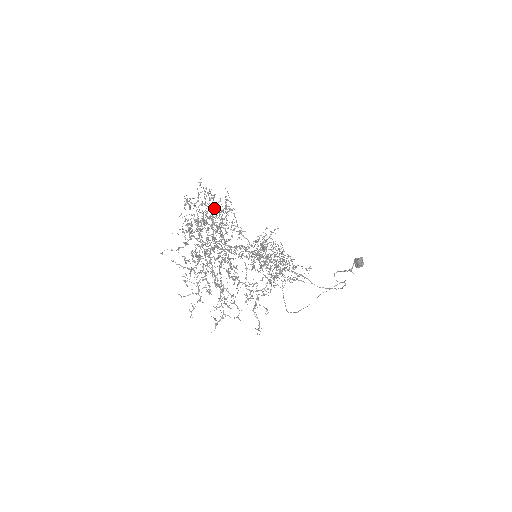
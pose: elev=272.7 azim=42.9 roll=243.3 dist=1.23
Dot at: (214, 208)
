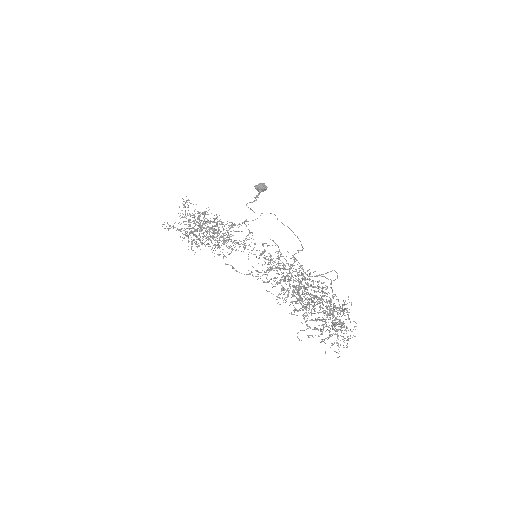
Dot at: (290, 269)
